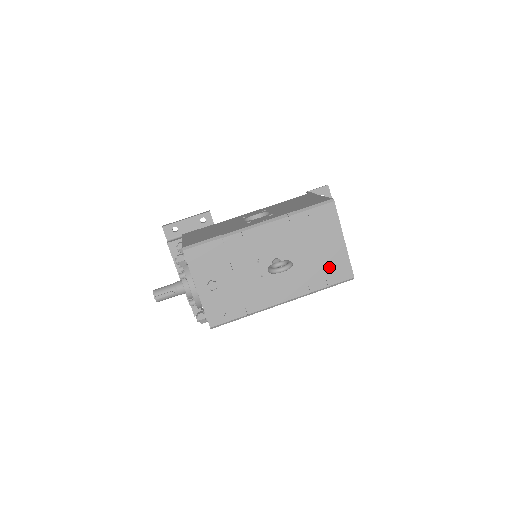
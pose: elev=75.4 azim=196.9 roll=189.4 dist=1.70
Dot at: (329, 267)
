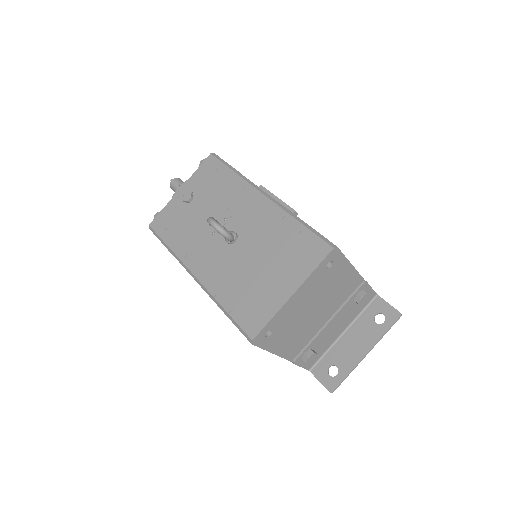
Dot at: (252, 299)
